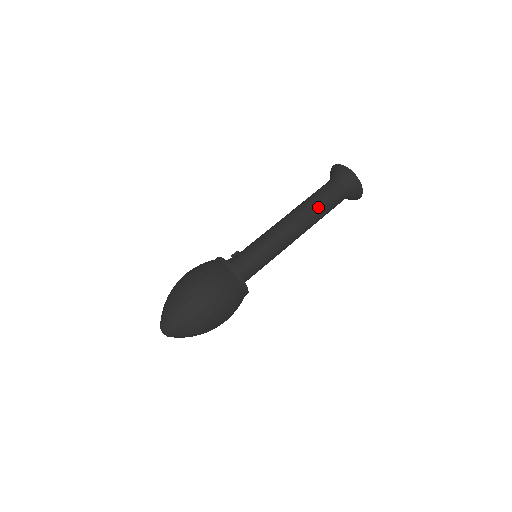
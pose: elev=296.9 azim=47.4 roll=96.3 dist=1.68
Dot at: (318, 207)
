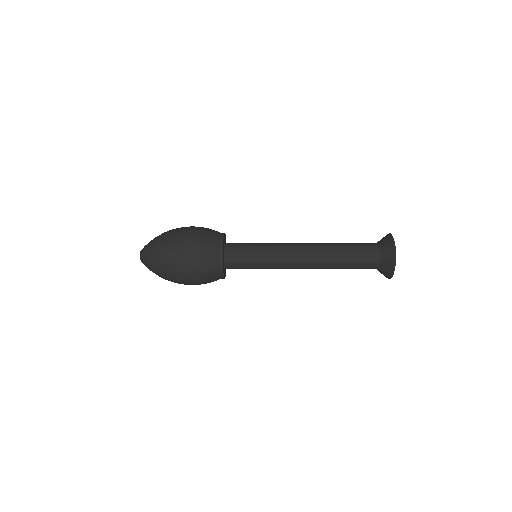
Dot at: (339, 248)
